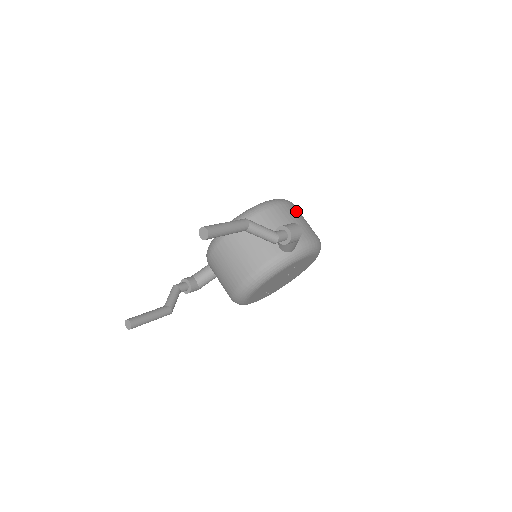
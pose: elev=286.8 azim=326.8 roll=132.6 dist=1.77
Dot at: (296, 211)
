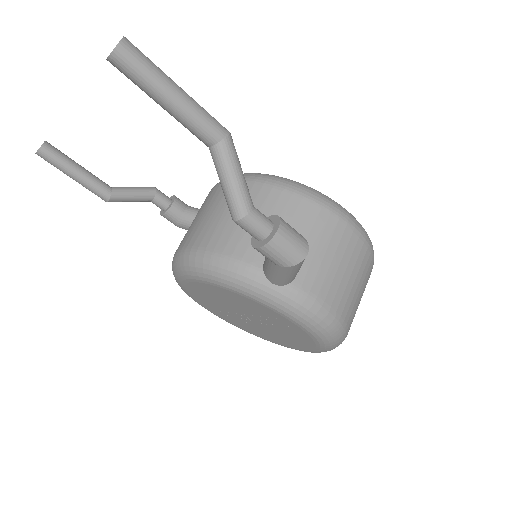
Dot at: (360, 260)
